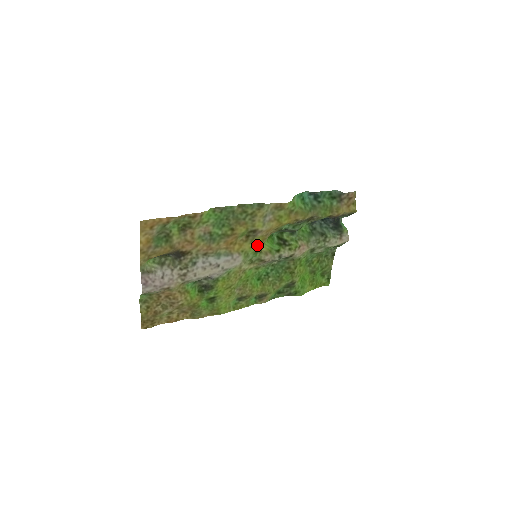
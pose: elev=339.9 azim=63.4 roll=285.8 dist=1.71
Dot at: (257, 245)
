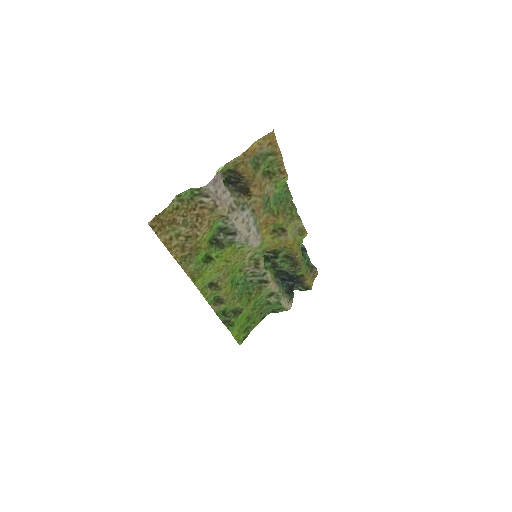
Dot at: (271, 245)
